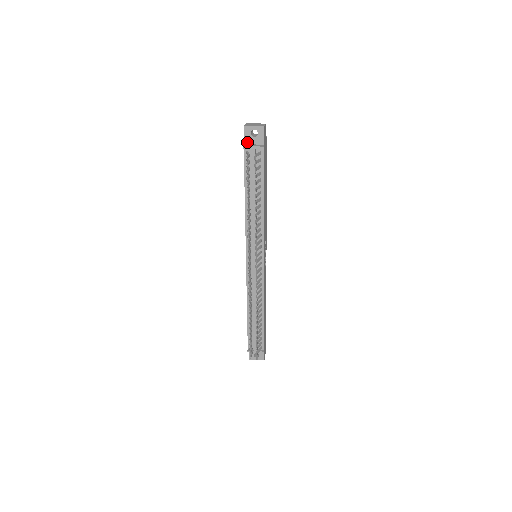
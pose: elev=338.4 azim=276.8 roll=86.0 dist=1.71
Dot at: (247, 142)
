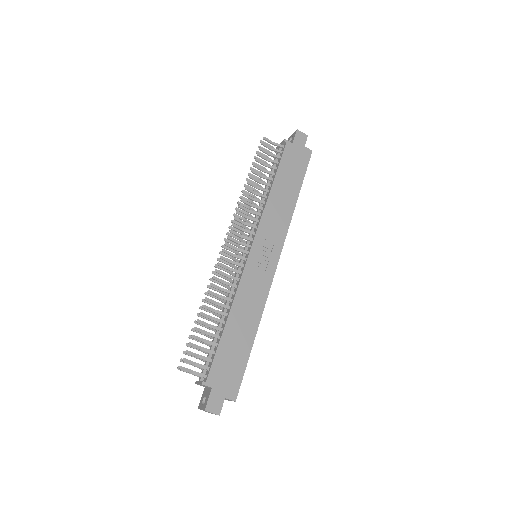
Dot at: occluded
